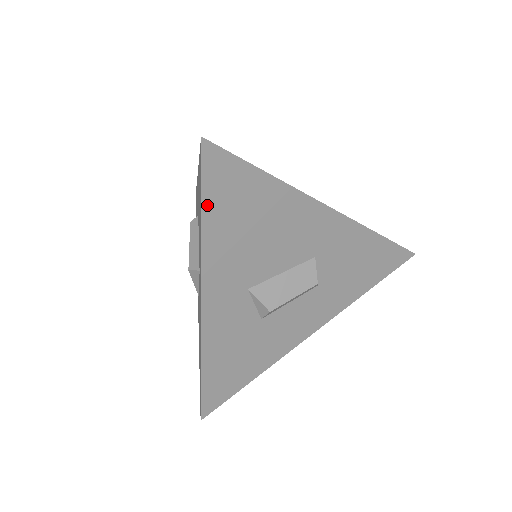
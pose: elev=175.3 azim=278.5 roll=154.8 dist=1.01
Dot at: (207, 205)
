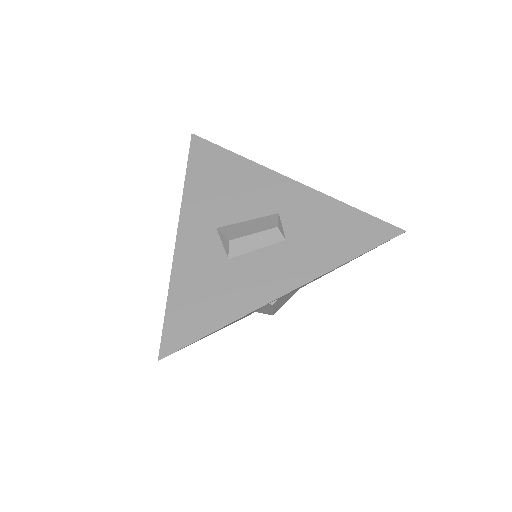
Dot at: (191, 167)
